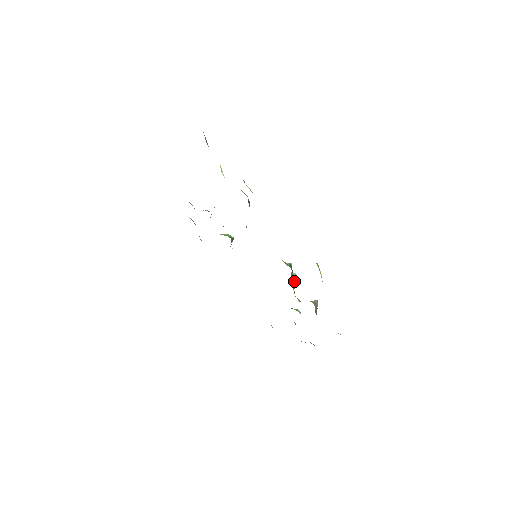
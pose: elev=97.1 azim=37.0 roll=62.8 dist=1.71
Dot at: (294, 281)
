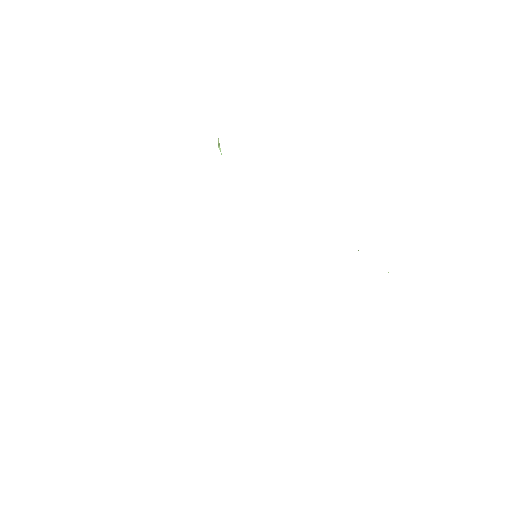
Dot at: occluded
